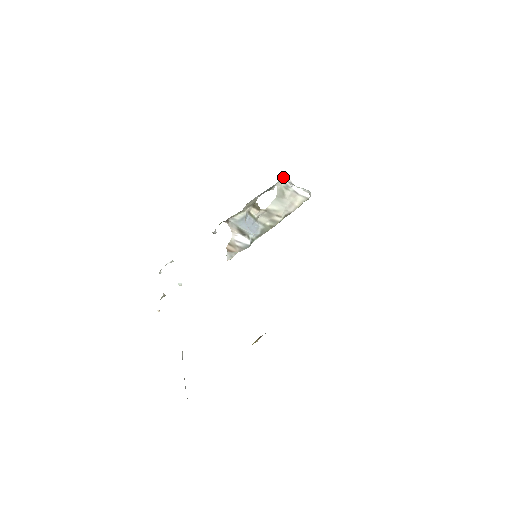
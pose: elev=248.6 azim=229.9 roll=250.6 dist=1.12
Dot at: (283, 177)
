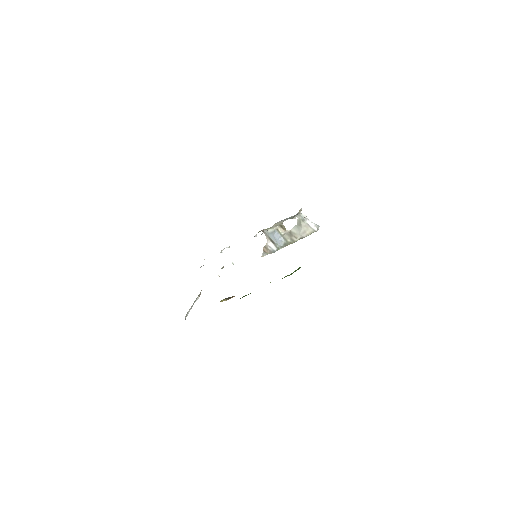
Dot at: (299, 213)
